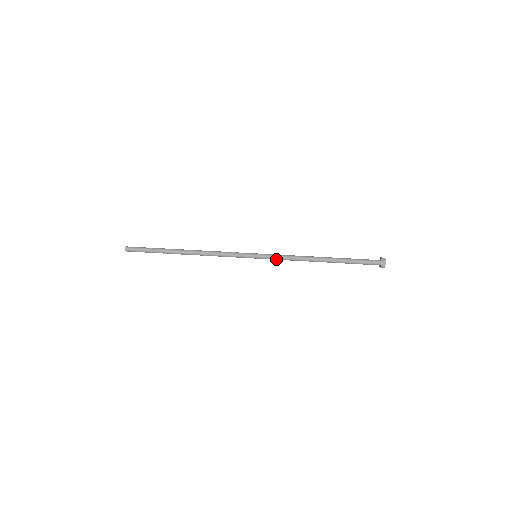
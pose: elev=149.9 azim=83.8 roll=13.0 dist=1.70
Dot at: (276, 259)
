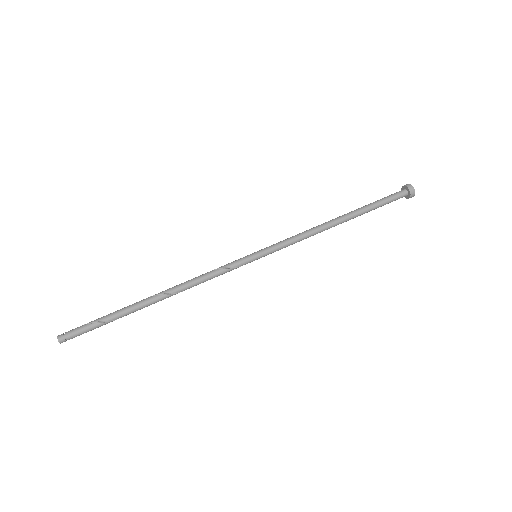
Dot at: occluded
